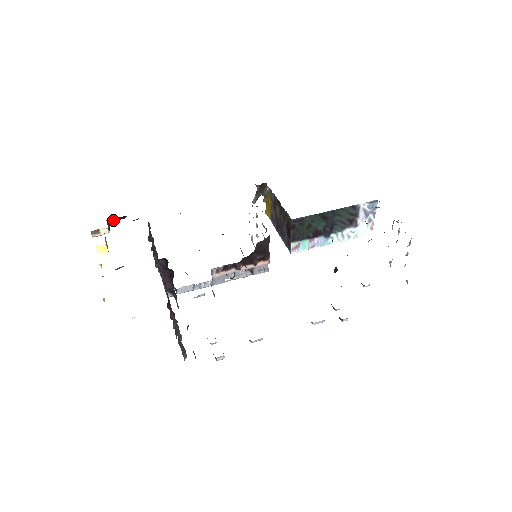
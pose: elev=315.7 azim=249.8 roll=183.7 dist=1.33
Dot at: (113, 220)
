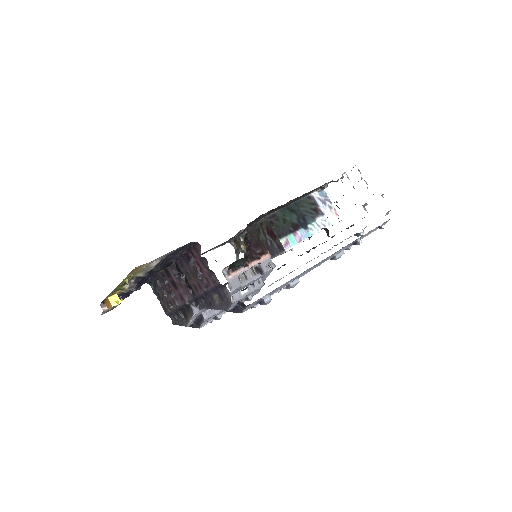
Dot at: occluded
